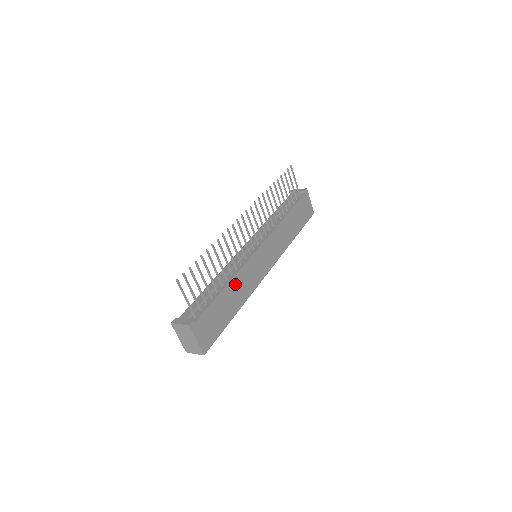
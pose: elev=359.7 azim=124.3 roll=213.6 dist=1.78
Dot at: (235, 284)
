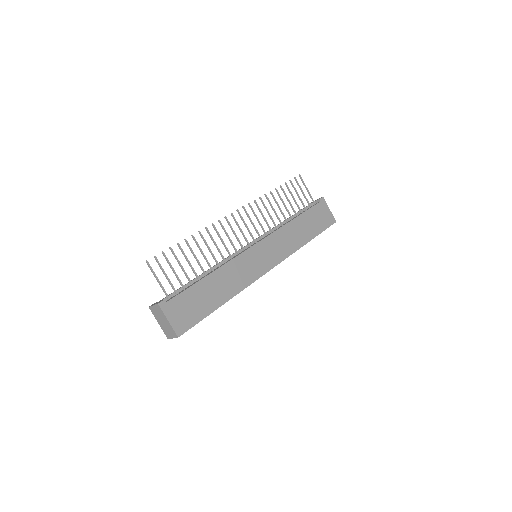
Dot at: (221, 275)
